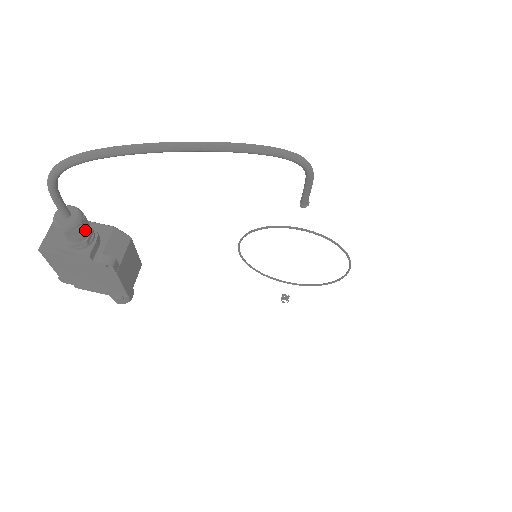
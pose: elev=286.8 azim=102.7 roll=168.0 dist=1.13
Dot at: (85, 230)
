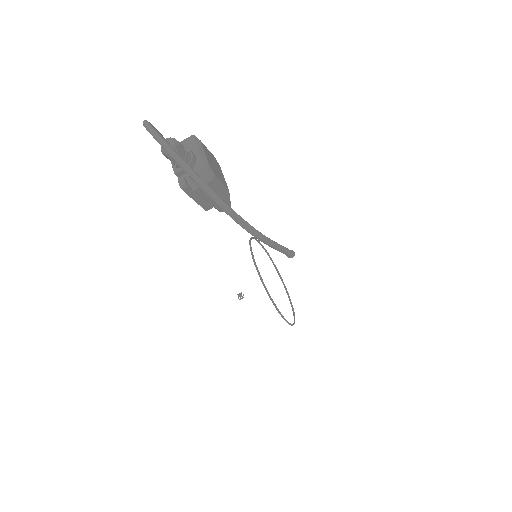
Dot at: occluded
